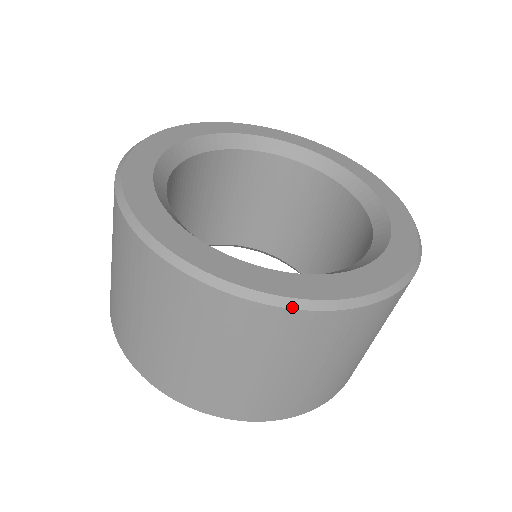
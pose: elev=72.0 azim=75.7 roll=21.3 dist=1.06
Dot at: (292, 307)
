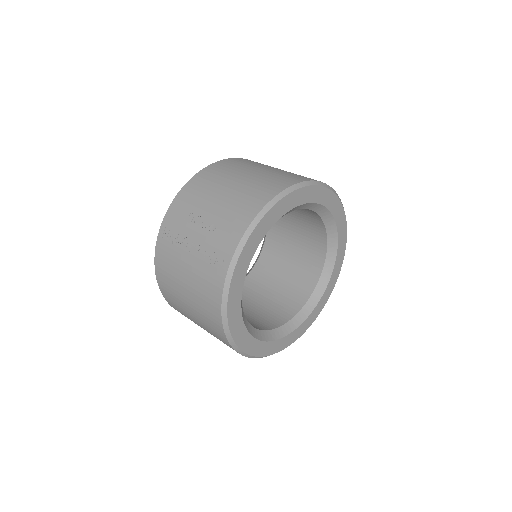
Dot at: occluded
